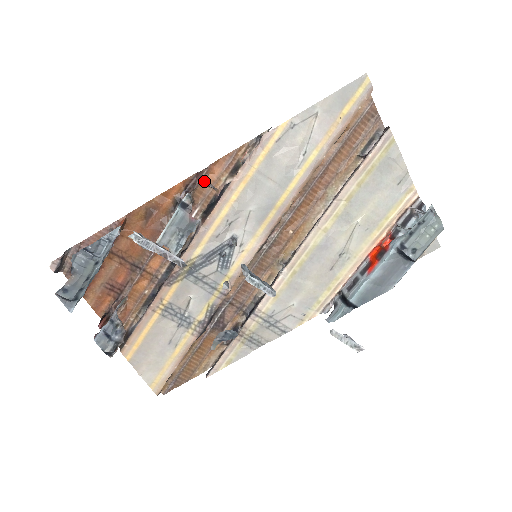
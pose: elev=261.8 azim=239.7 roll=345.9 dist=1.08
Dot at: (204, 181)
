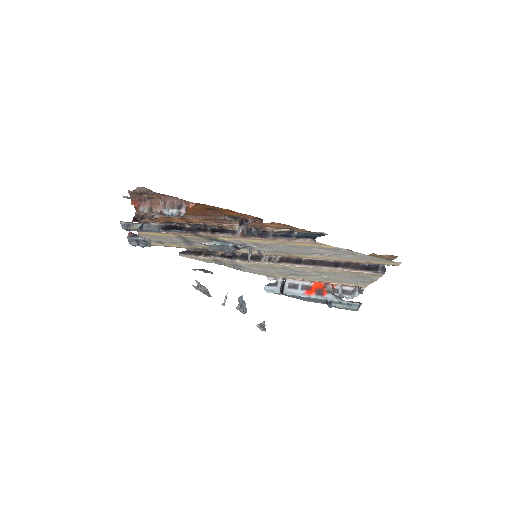
Dot at: (258, 252)
